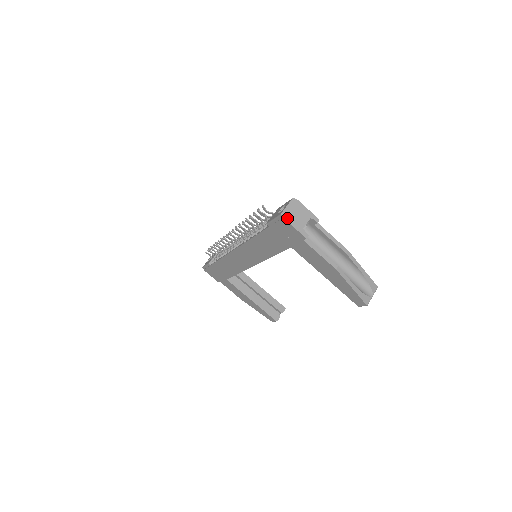
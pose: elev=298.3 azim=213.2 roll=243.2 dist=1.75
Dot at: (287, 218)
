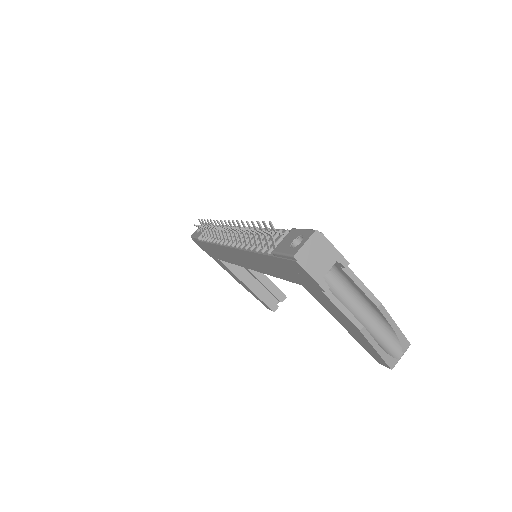
Dot at: (302, 262)
